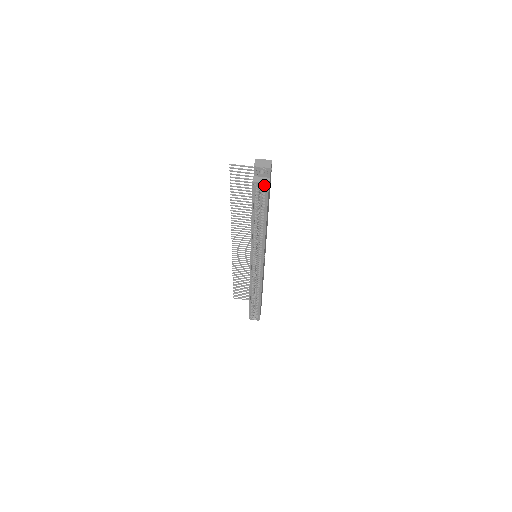
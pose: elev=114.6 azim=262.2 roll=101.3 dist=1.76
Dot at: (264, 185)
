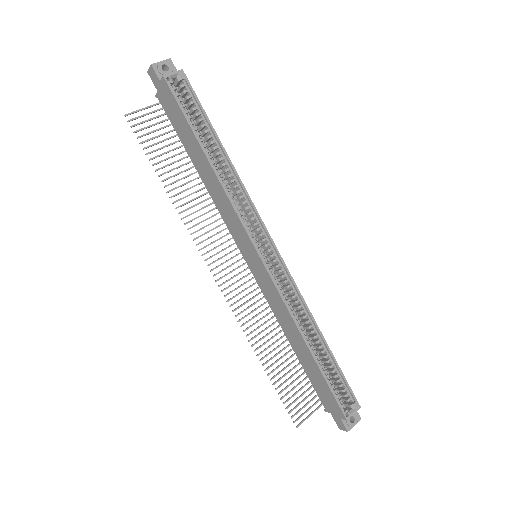
Dot at: (179, 75)
